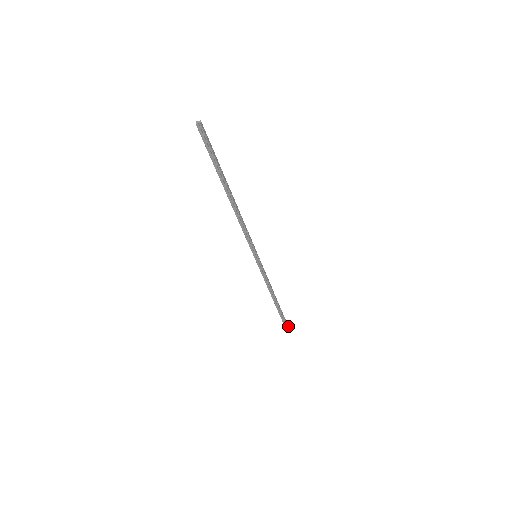
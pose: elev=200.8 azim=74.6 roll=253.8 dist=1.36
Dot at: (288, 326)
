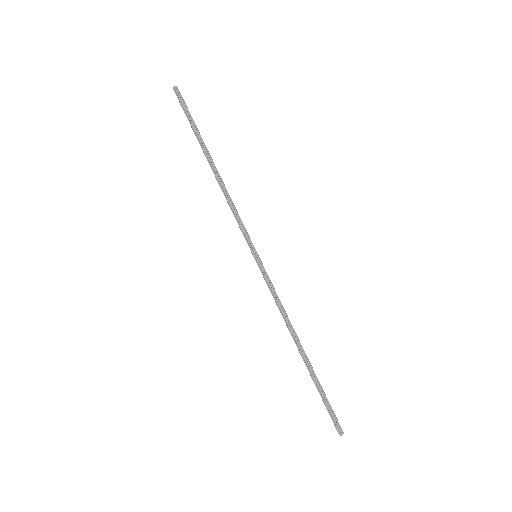
Dot at: occluded
